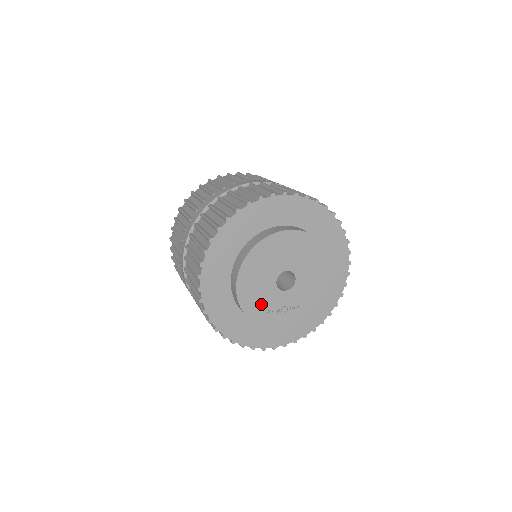
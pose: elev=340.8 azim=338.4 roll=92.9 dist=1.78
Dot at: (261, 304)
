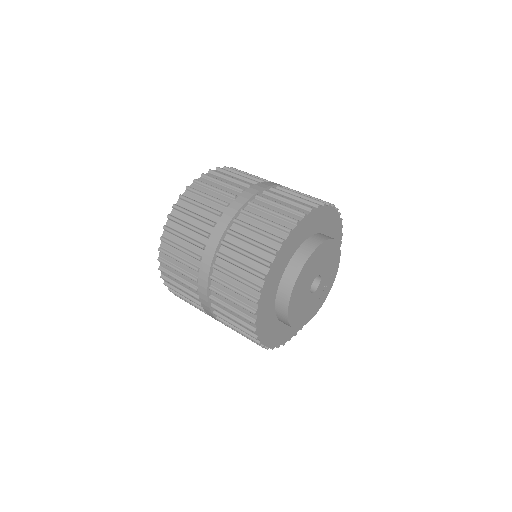
Dot at: (312, 308)
